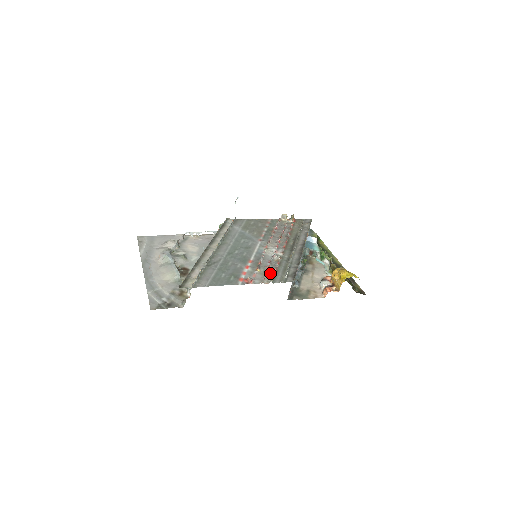
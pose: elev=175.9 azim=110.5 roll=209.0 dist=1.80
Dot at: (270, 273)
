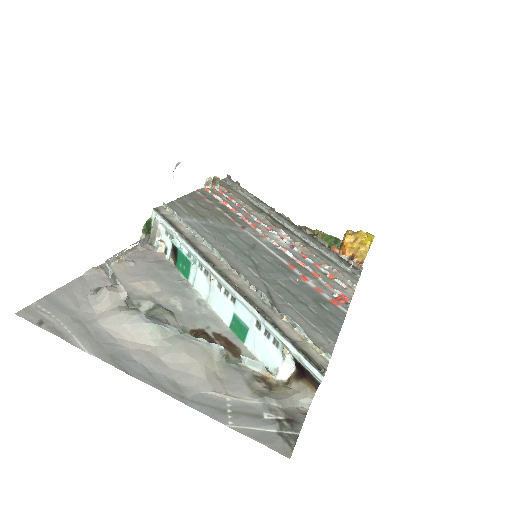
Dot at: (331, 273)
